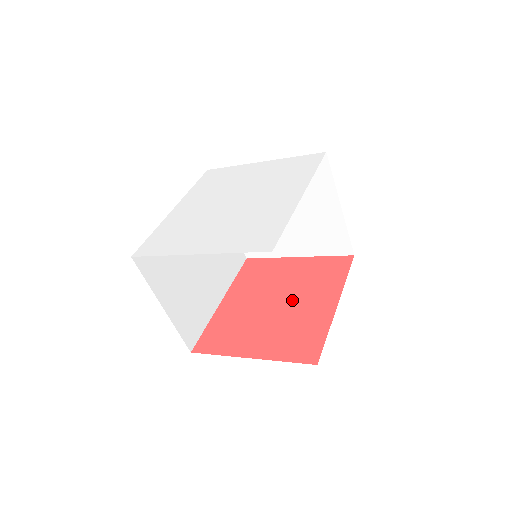
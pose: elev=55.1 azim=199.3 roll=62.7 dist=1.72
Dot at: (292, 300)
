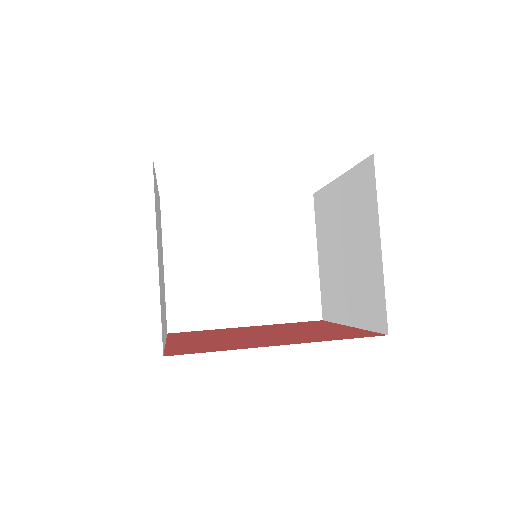
Dot at: (270, 336)
